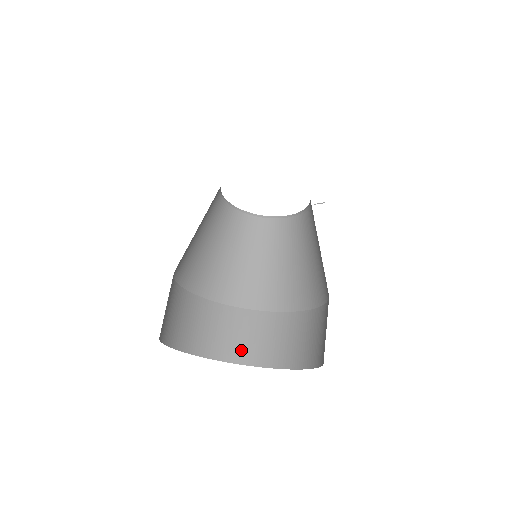
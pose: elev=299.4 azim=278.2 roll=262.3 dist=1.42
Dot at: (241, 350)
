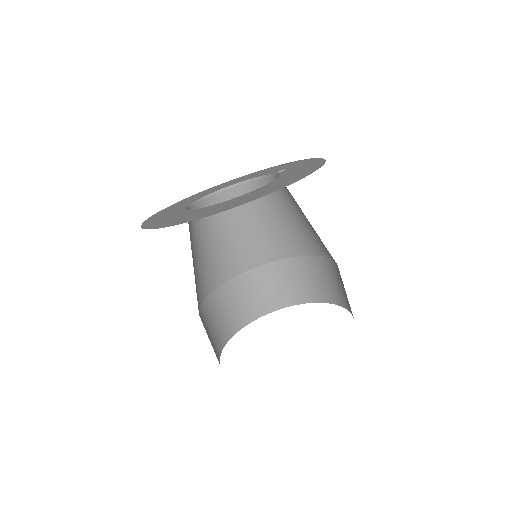
Dot at: (250, 310)
